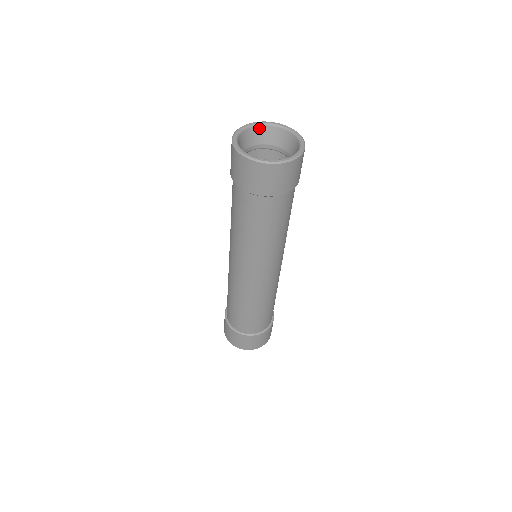
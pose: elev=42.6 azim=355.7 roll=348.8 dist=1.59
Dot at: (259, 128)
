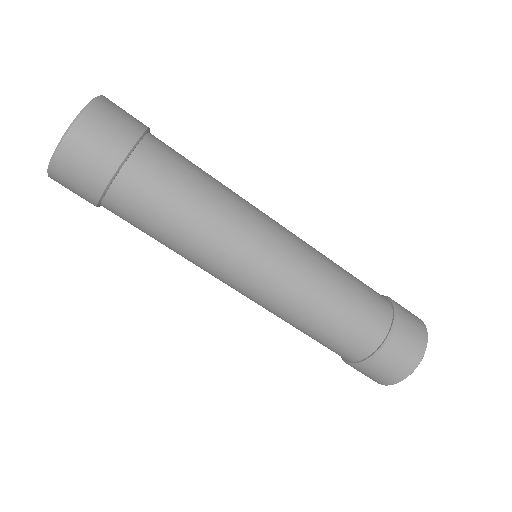
Dot at: occluded
